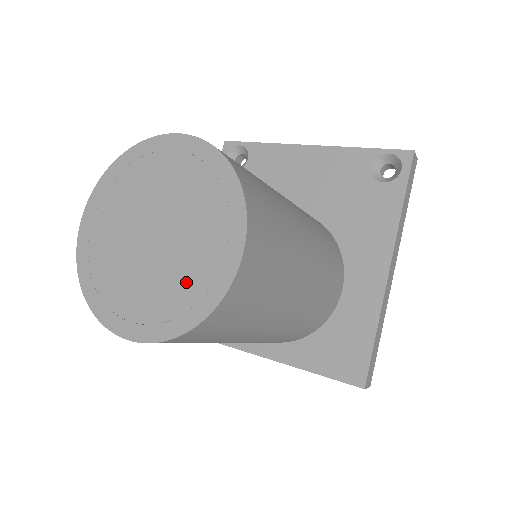
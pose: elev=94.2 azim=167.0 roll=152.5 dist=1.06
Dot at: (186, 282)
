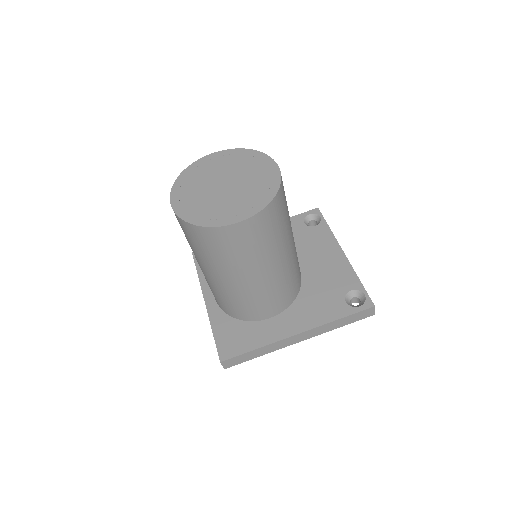
Dot at: (211, 210)
